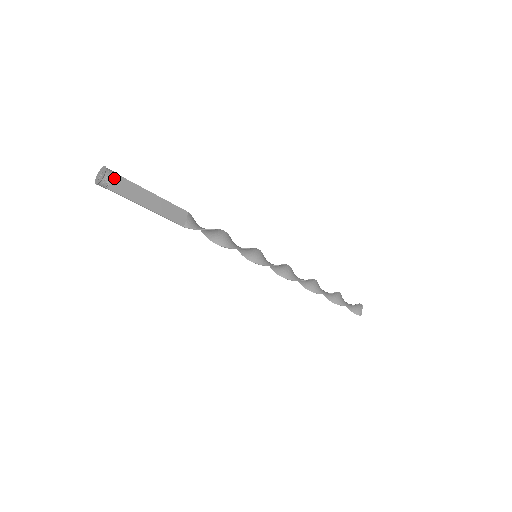
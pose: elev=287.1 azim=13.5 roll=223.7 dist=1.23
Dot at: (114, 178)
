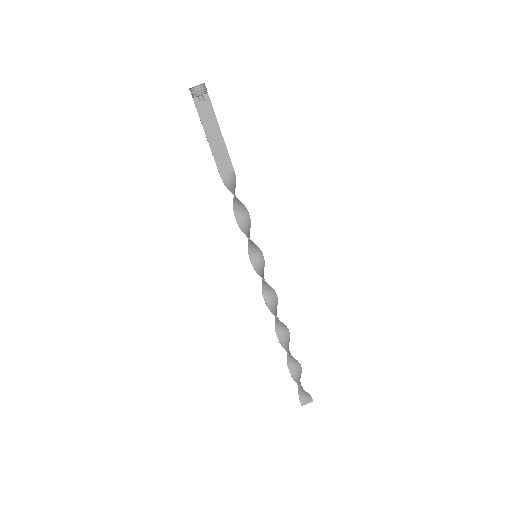
Dot at: (204, 97)
